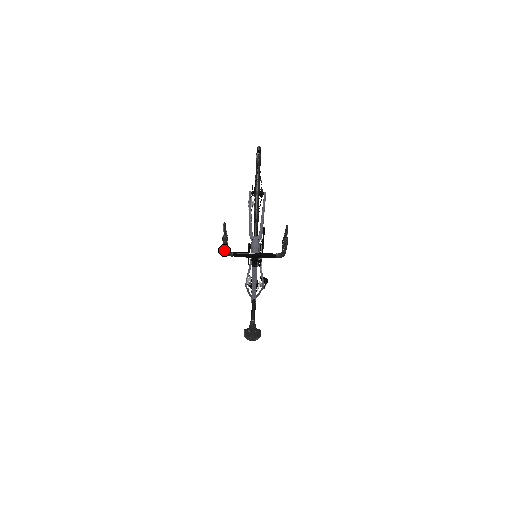
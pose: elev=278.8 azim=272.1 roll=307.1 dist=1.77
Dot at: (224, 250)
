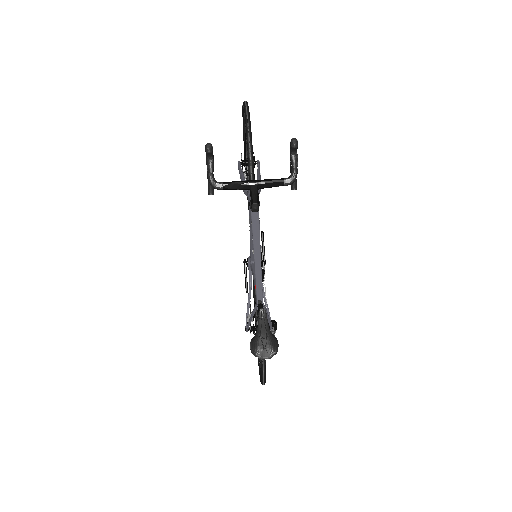
Dot at: (209, 177)
